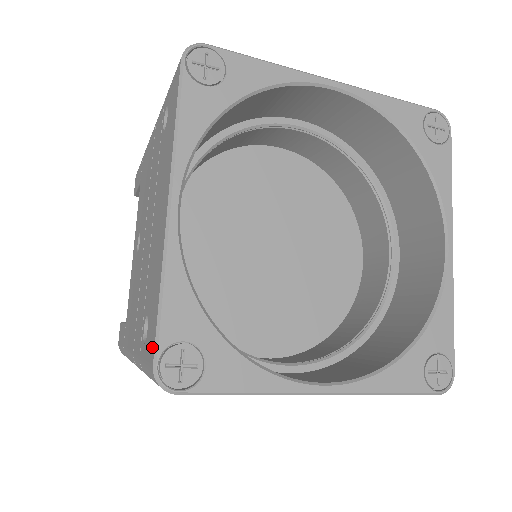
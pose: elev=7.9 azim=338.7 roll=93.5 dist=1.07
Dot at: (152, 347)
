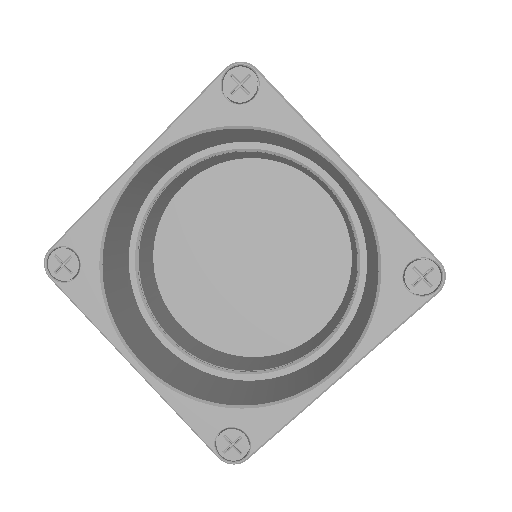
Dot at: occluded
